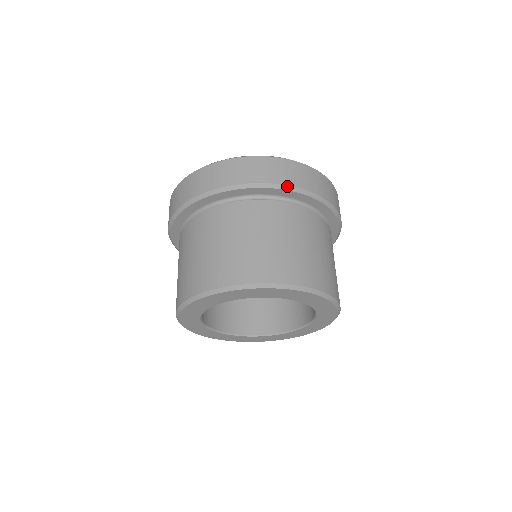
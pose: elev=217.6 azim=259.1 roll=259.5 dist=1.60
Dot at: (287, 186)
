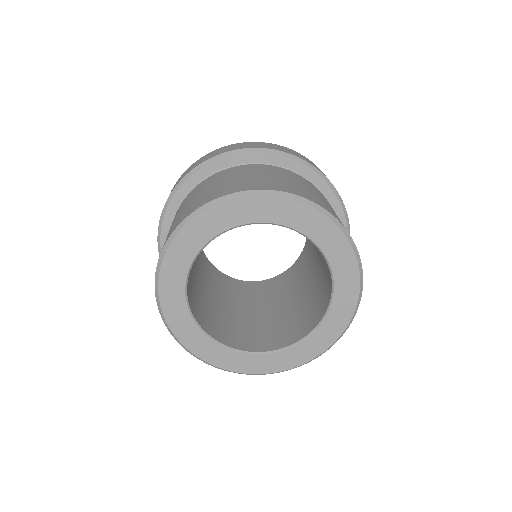
Dot at: (292, 155)
